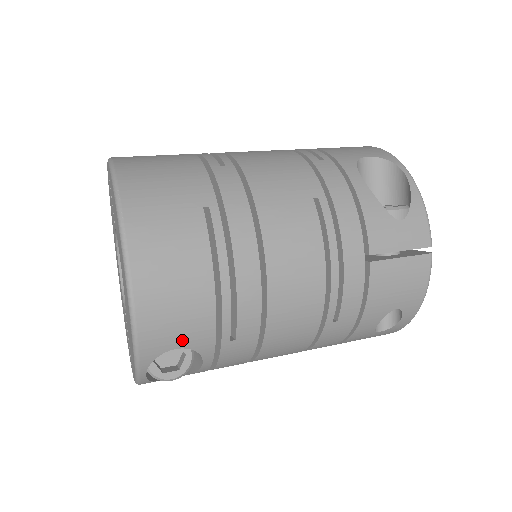
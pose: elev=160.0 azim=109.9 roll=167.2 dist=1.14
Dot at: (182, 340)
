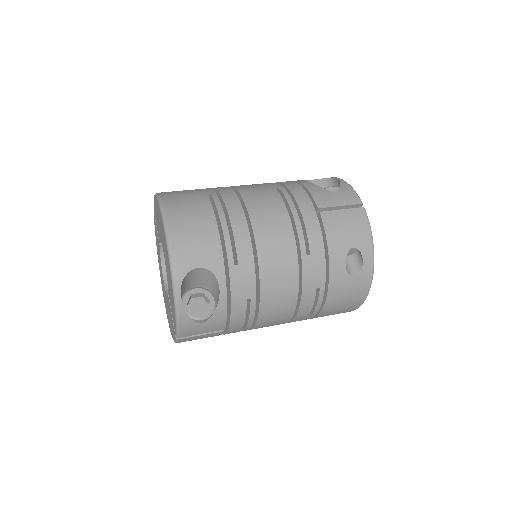
Dot at: (201, 261)
